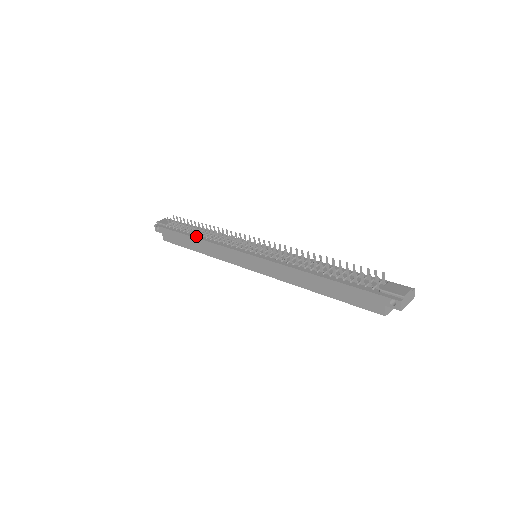
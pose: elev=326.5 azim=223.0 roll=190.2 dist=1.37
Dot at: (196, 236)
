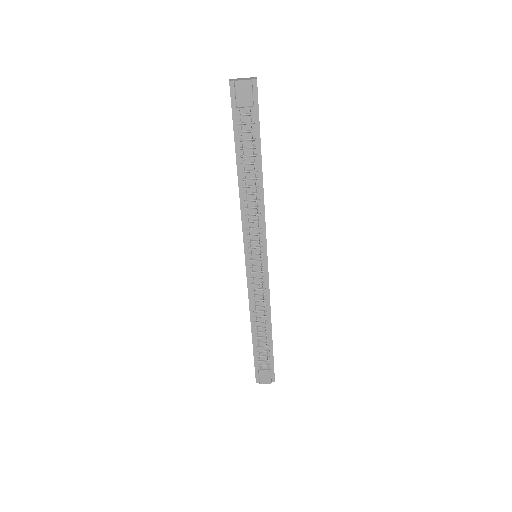
Dot at: (241, 178)
